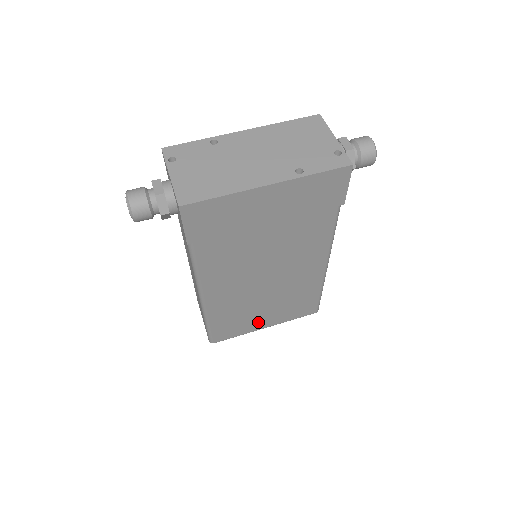
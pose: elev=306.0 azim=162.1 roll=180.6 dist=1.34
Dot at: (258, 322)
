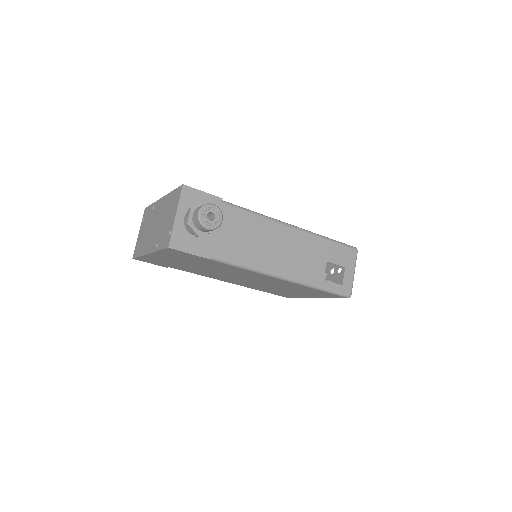
Dot at: (300, 295)
